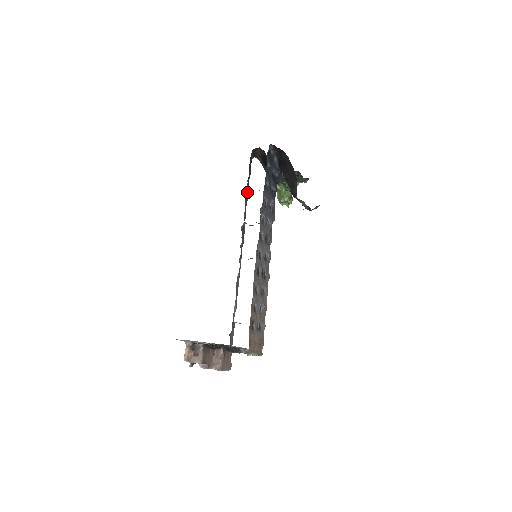
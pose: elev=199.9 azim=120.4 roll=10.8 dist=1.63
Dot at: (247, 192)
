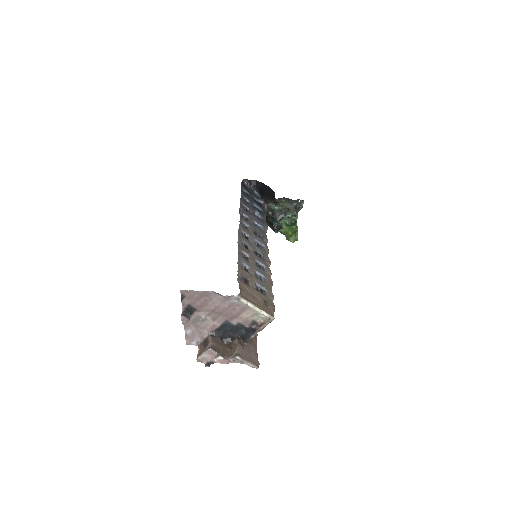
Dot at: occluded
